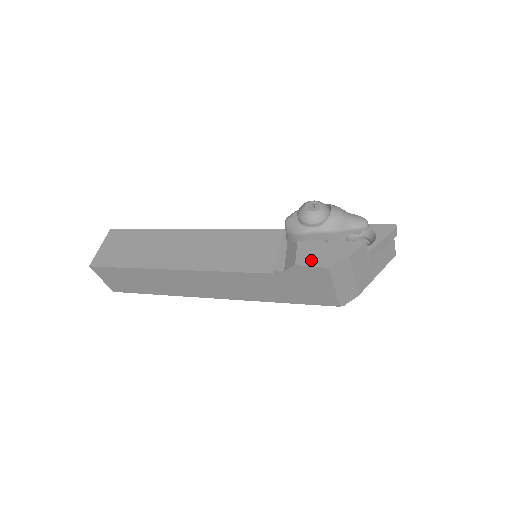
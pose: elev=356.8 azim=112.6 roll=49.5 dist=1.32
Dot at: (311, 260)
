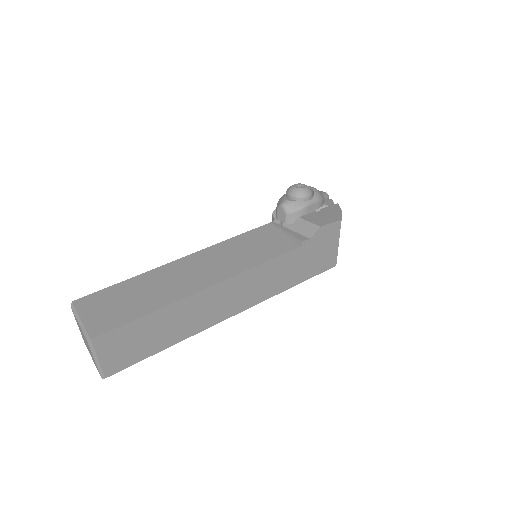
Dot at: (325, 221)
